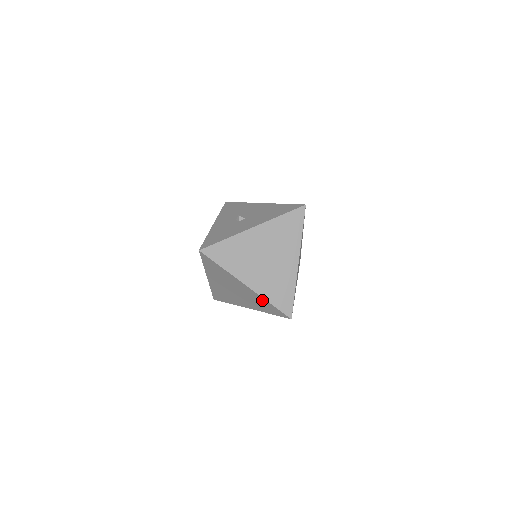
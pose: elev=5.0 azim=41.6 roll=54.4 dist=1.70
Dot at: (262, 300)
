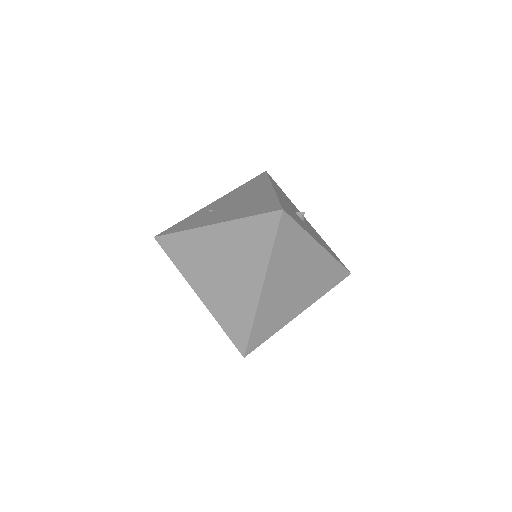
Dot at: (248, 313)
